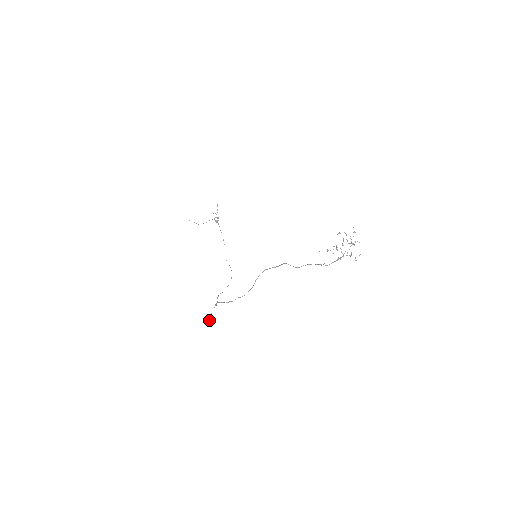
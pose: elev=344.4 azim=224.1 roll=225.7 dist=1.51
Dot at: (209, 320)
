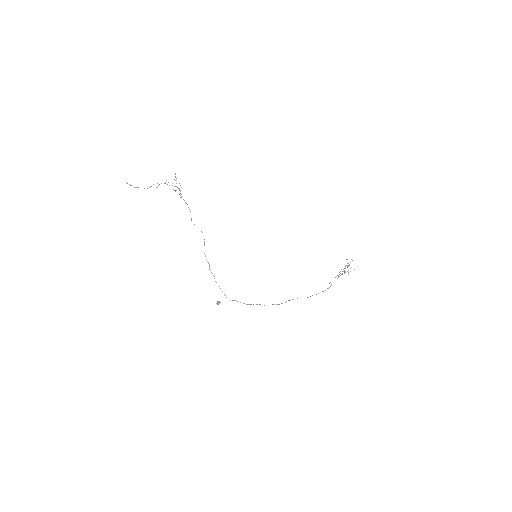
Dot at: occluded
